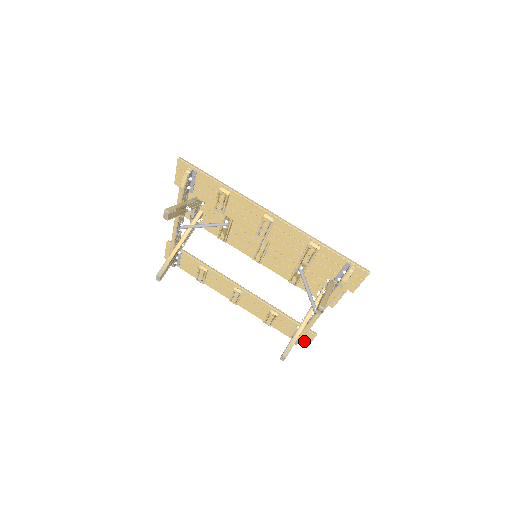
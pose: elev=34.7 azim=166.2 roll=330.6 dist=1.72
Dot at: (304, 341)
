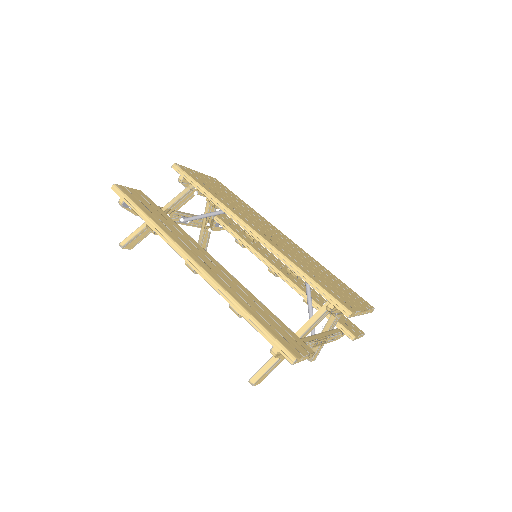
Dot at: occluded
